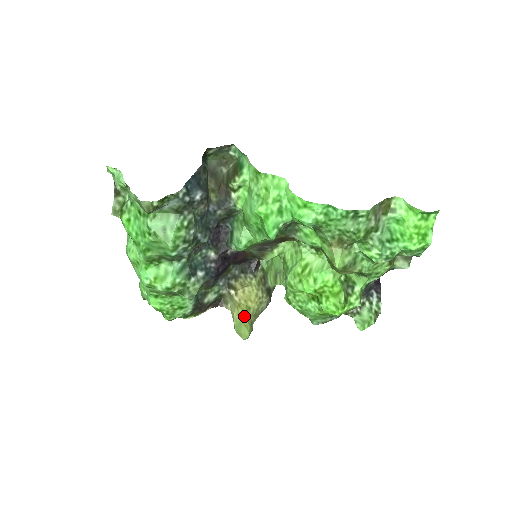
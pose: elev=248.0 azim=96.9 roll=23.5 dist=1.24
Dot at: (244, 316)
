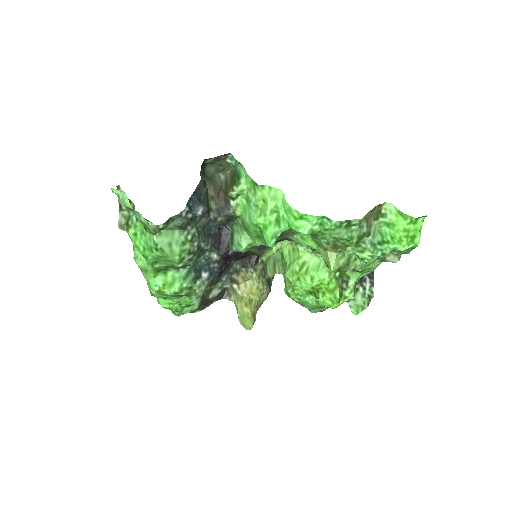
Dot at: (247, 309)
